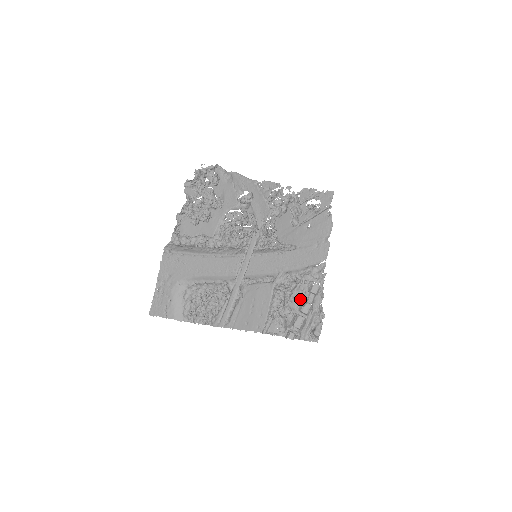
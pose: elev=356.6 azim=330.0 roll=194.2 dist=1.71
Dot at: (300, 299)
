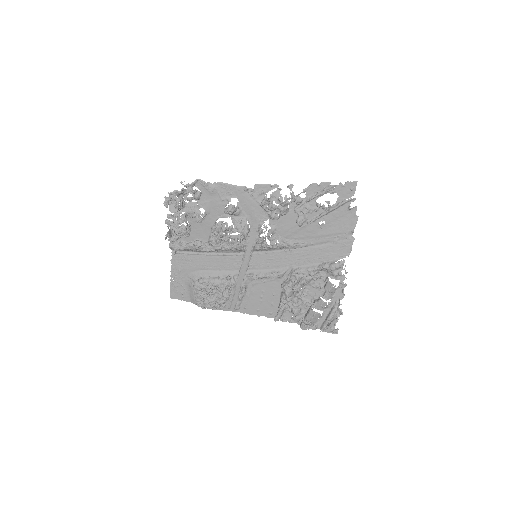
Dot at: (316, 293)
